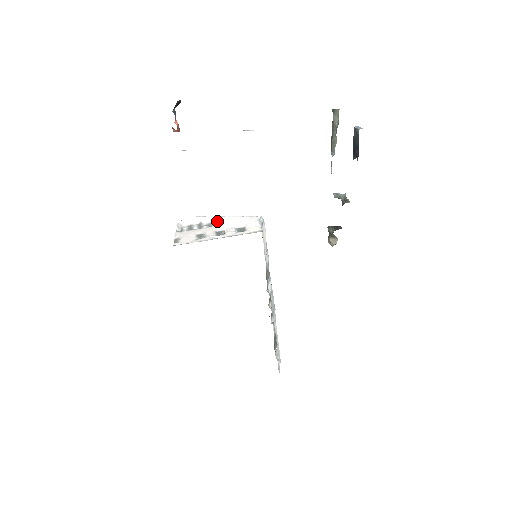
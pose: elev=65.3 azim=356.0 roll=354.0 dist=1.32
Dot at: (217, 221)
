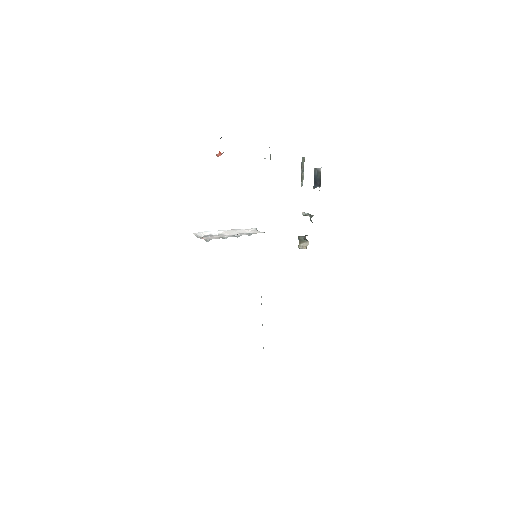
Dot at: (225, 232)
